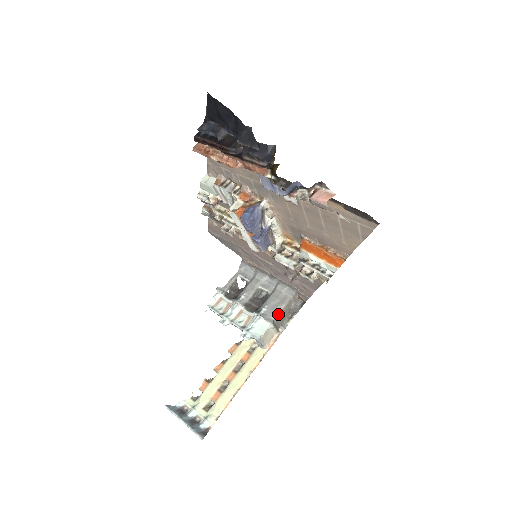
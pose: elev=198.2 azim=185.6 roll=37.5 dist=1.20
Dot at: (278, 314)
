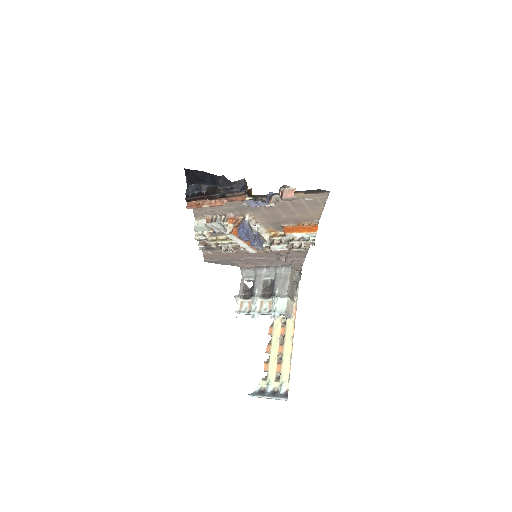
Dot at: (288, 289)
